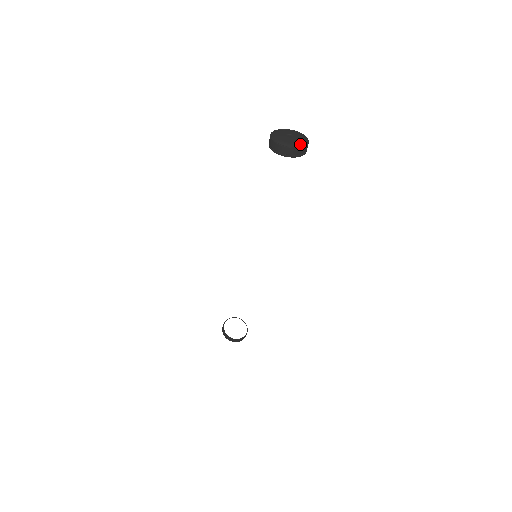
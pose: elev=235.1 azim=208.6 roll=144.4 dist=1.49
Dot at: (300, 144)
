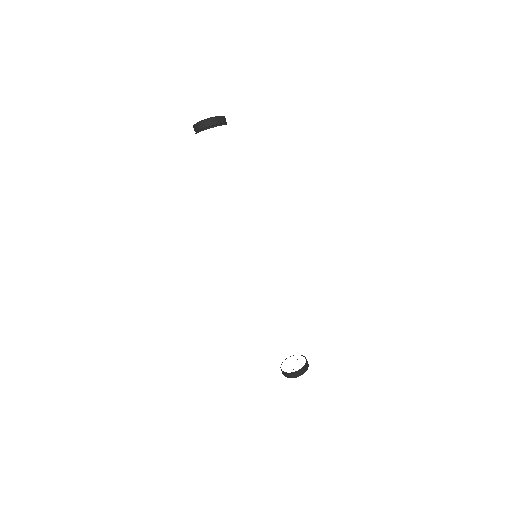
Dot at: (204, 120)
